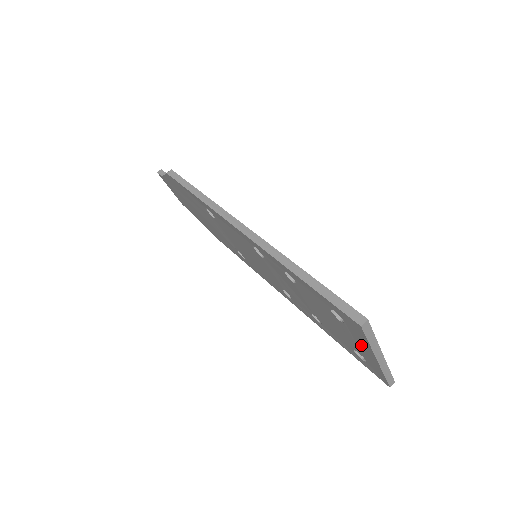
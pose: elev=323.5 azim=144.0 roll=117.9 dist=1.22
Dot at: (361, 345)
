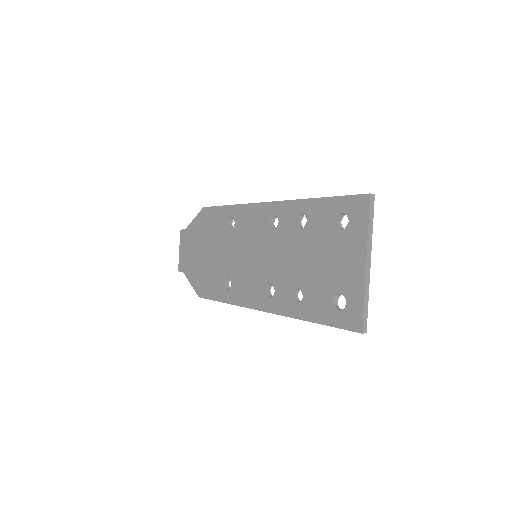
Dot at: (353, 254)
